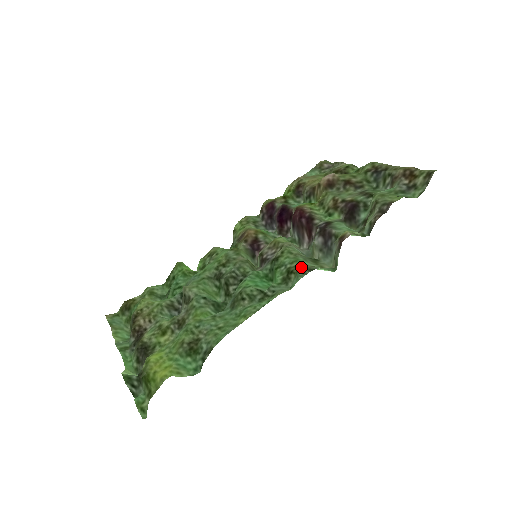
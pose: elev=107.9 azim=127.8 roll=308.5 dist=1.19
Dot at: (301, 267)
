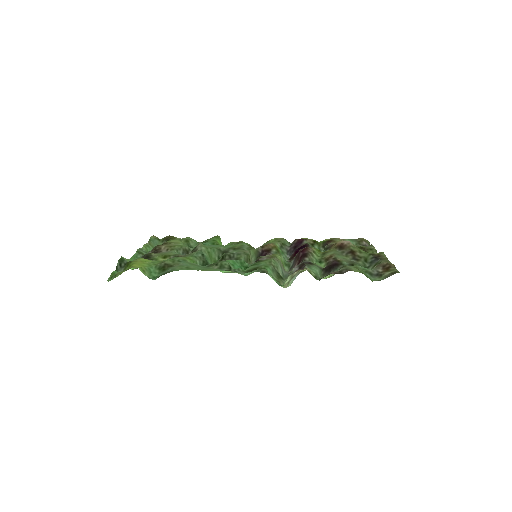
Dot at: occluded
